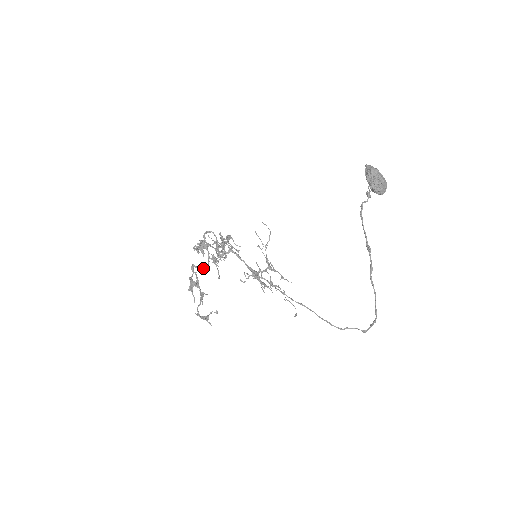
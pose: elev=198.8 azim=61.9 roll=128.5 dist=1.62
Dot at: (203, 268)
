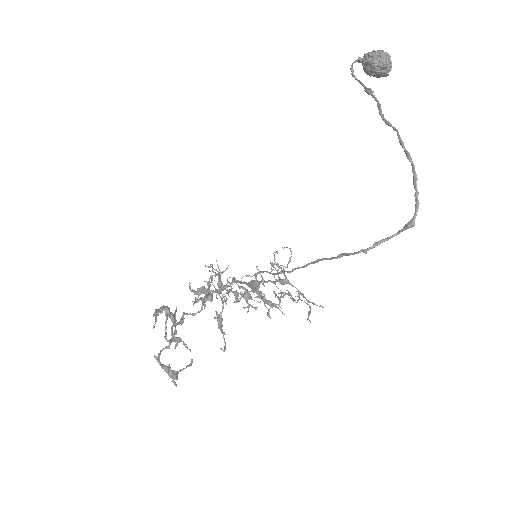
Dot at: occluded
